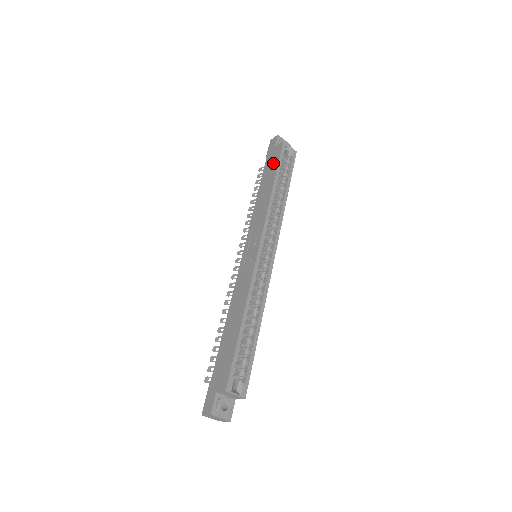
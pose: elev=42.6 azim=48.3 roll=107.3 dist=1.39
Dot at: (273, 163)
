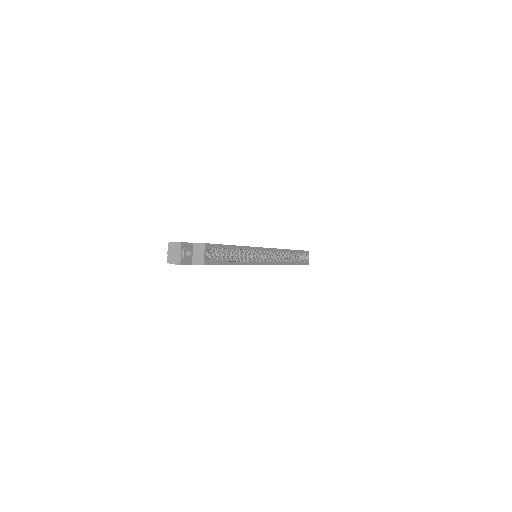
Dot at: occluded
